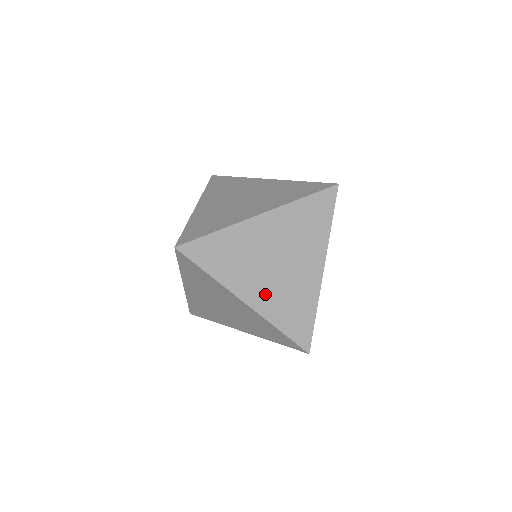
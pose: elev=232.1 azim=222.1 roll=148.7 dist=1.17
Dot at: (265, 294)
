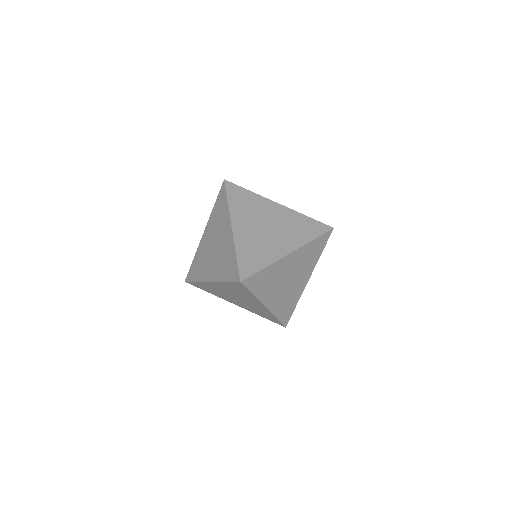
Dot at: (246, 232)
